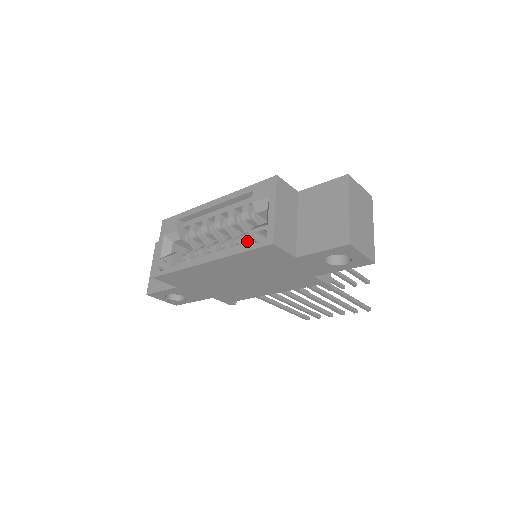
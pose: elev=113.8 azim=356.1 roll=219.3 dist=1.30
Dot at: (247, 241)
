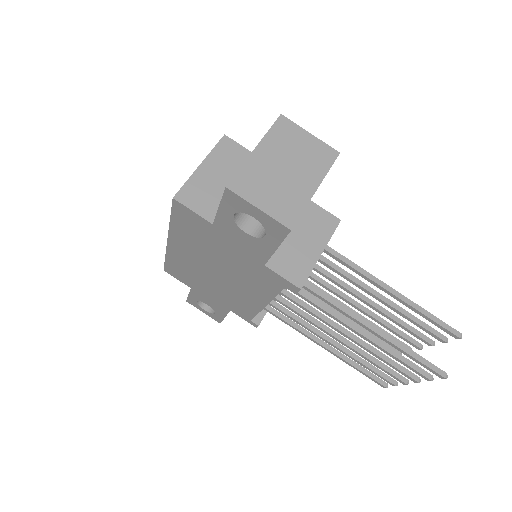
Dot at: occluded
